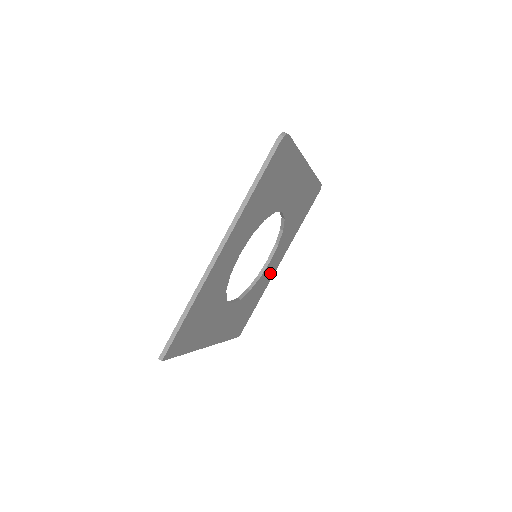
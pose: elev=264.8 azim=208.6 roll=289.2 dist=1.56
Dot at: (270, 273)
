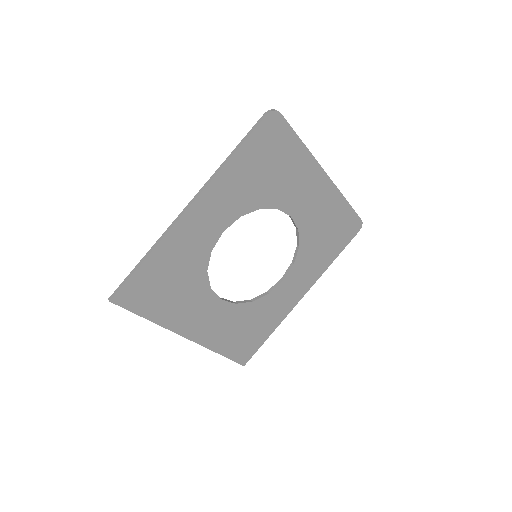
Dot at: (287, 300)
